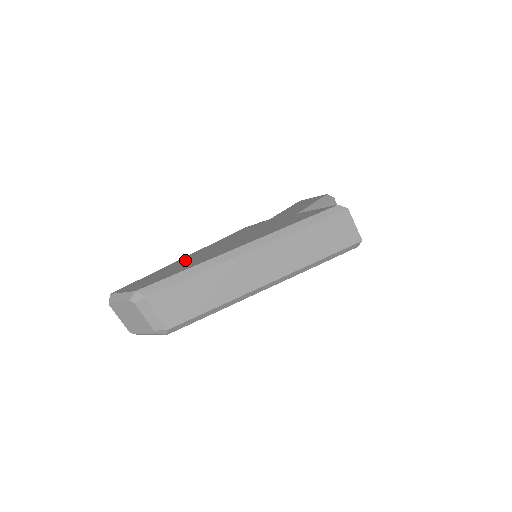
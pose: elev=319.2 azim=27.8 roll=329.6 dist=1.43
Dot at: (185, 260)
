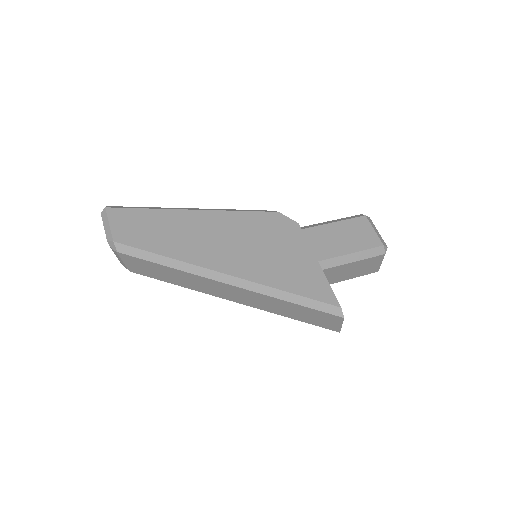
Dot at: (187, 223)
